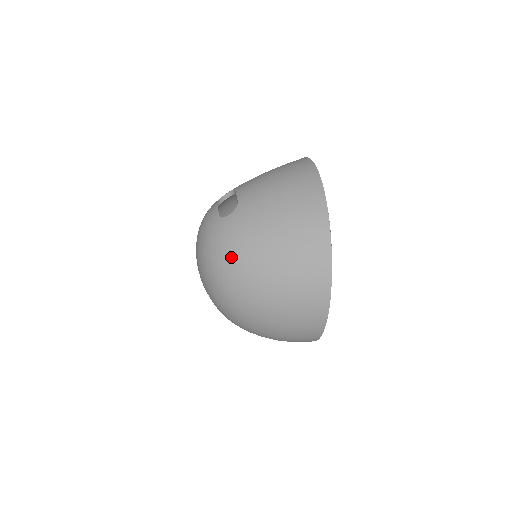
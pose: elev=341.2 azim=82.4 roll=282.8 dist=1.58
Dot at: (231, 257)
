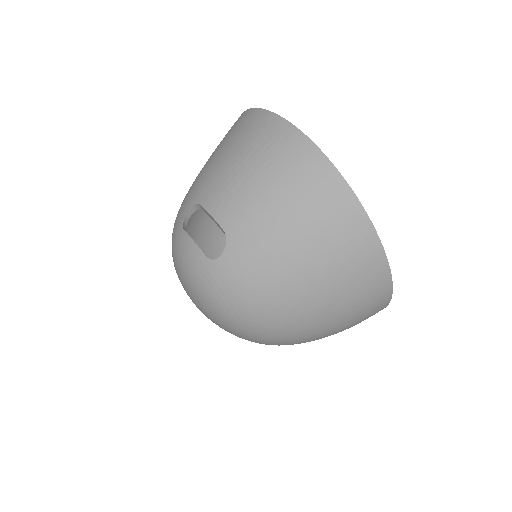
Dot at: (256, 305)
